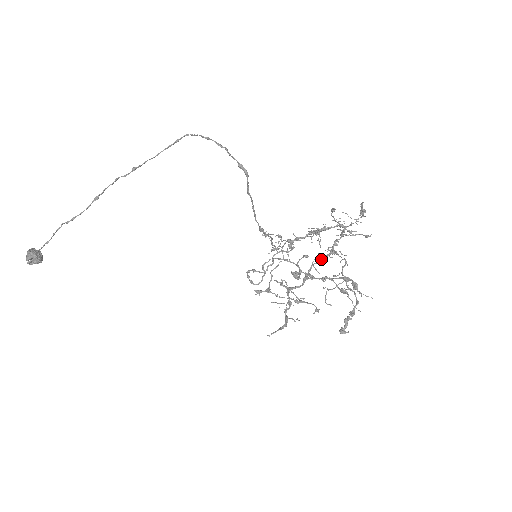
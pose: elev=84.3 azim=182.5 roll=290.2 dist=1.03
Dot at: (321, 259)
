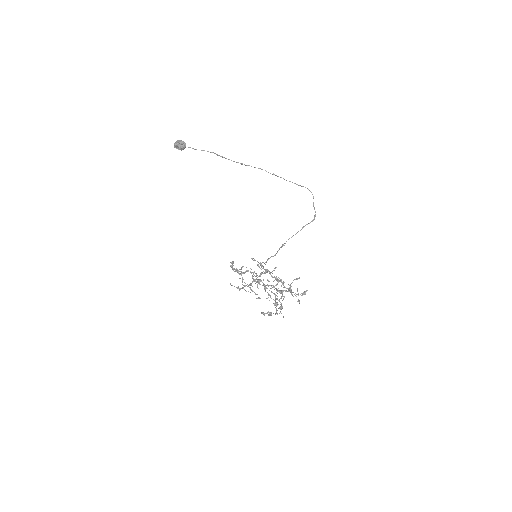
Dot at: occluded
